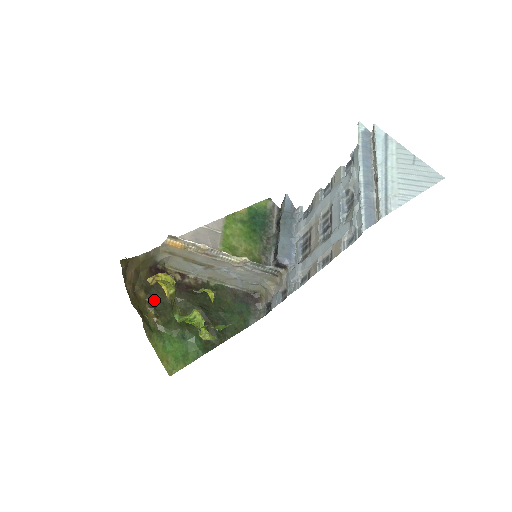
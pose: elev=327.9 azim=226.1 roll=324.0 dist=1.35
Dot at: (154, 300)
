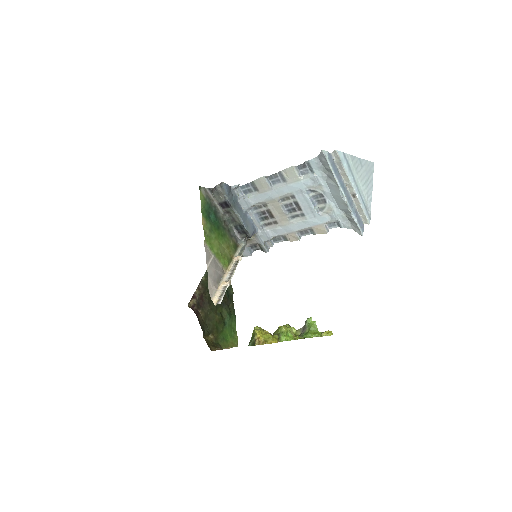
Dot at: (205, 331)
